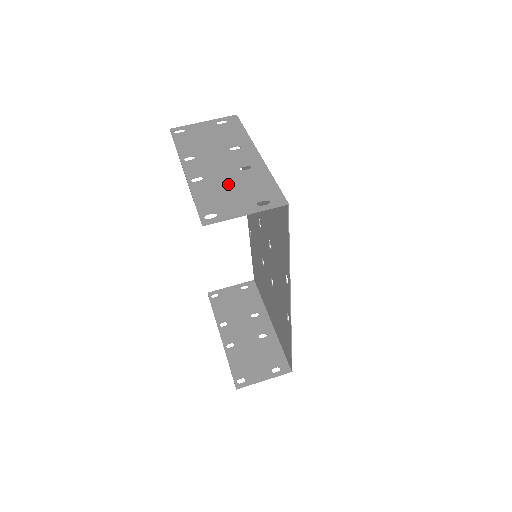
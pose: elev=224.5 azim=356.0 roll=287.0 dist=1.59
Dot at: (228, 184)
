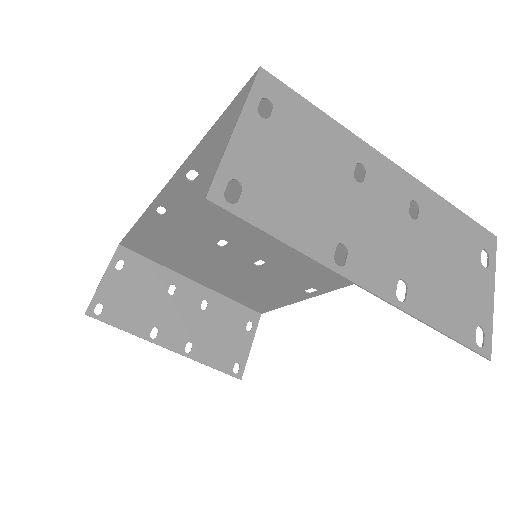
Dot at: (436, 262)
